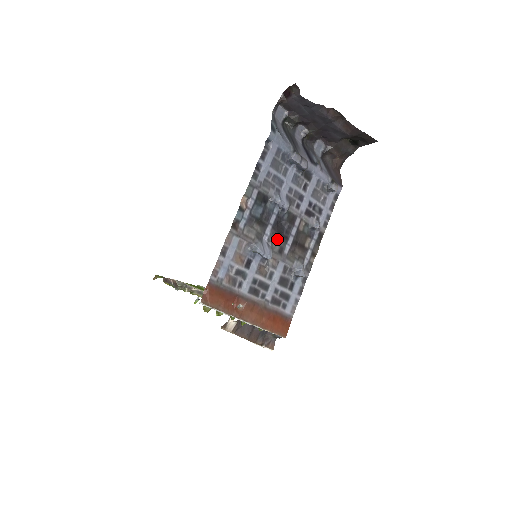
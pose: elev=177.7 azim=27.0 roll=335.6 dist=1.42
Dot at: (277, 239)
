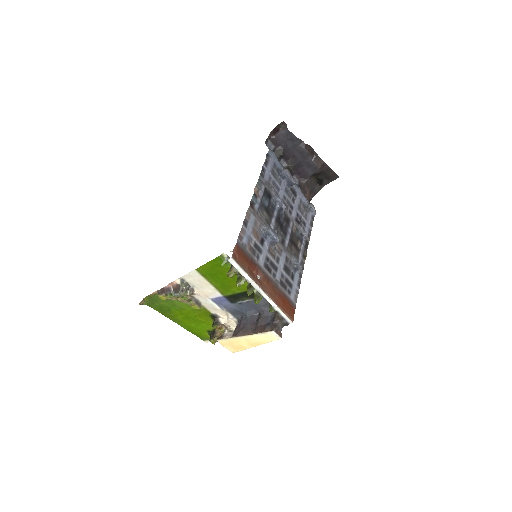
Dot at: (279, 231)
